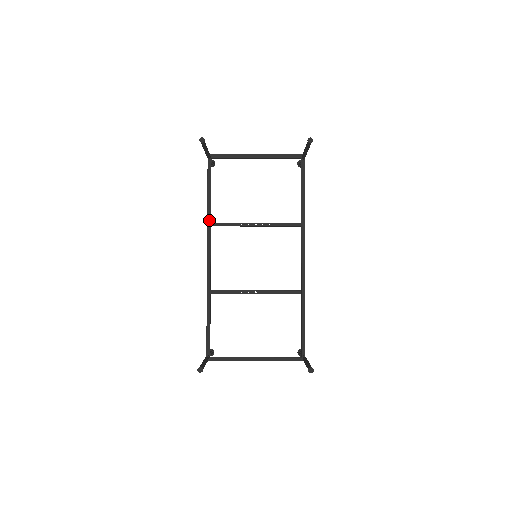
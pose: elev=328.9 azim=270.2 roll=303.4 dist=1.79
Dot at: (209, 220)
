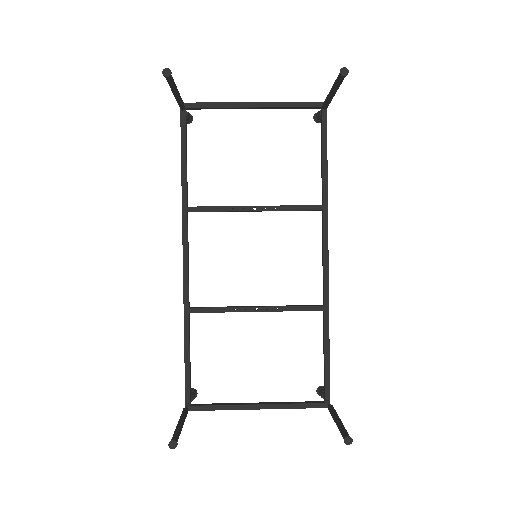
Dot at: (185, 203)
